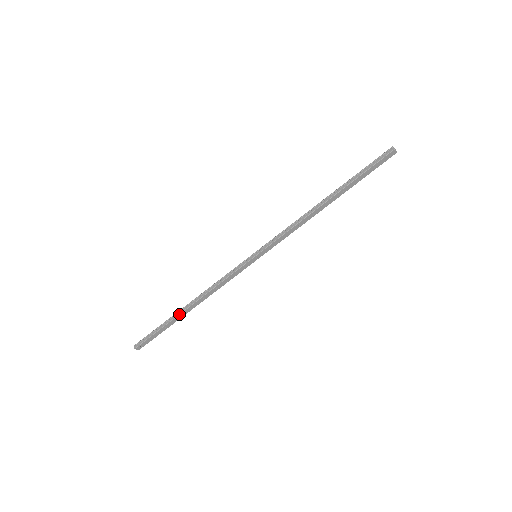
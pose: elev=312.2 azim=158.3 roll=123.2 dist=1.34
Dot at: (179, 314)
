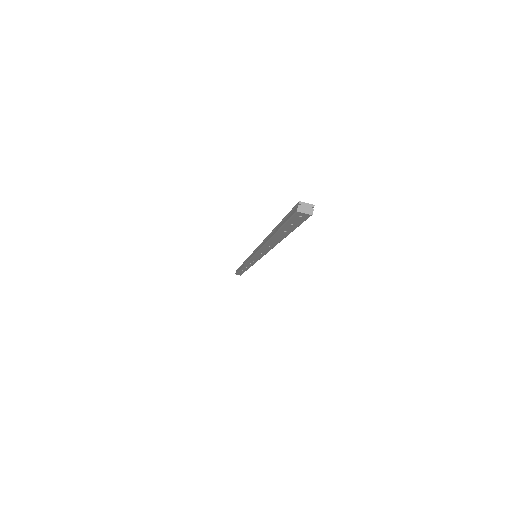
Dot at: (240, 269)
